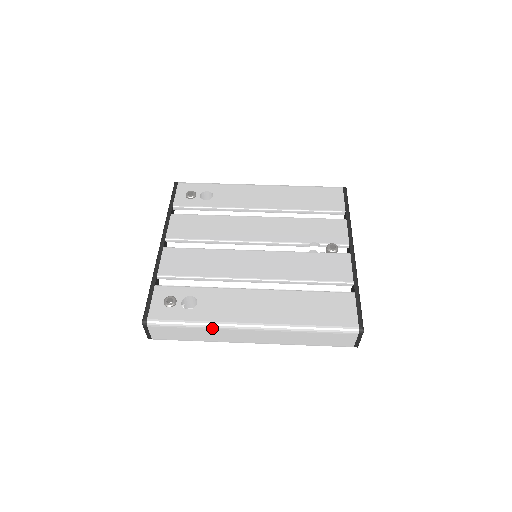
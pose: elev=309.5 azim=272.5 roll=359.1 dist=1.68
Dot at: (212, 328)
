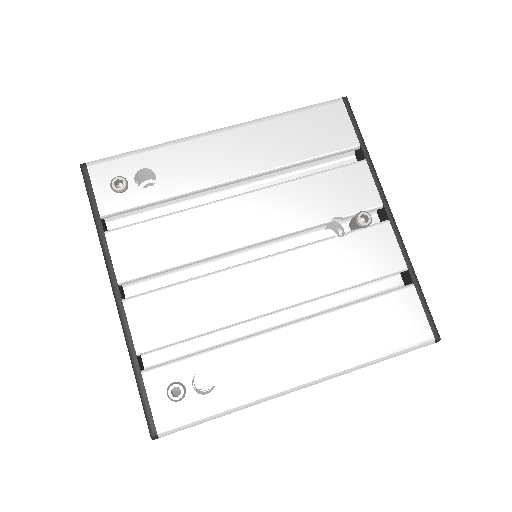
Dot at: (250, 406)
